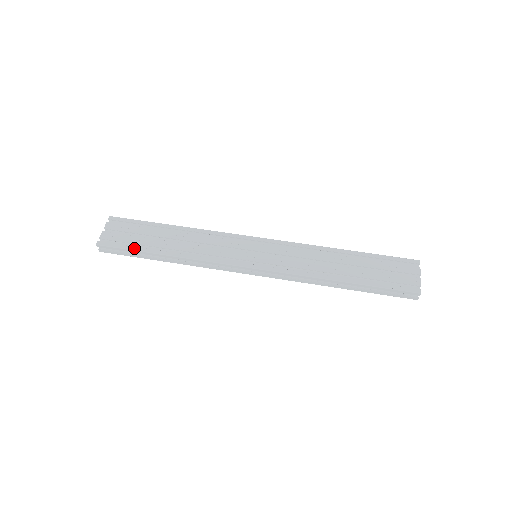
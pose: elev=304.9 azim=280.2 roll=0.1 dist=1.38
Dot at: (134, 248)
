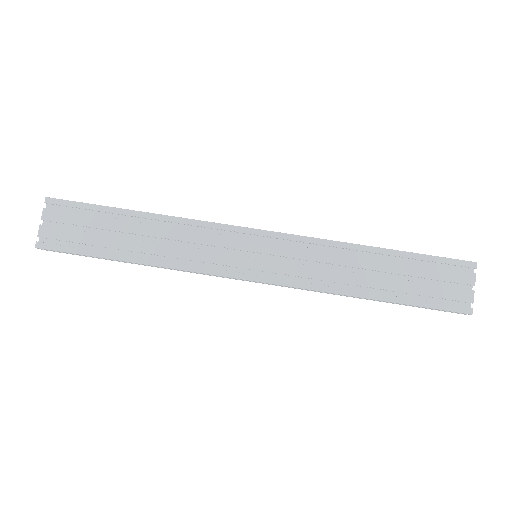
Dot at: (88, 252)
